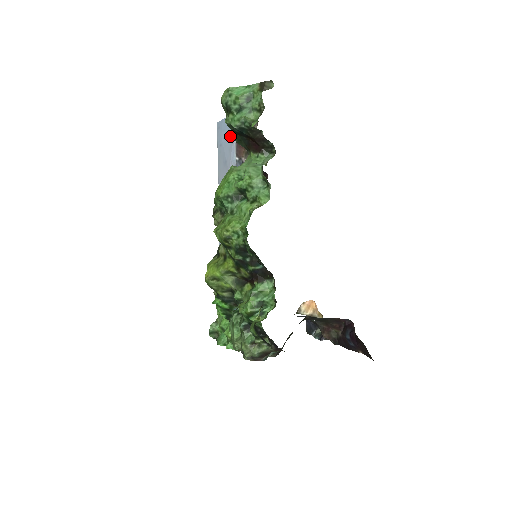
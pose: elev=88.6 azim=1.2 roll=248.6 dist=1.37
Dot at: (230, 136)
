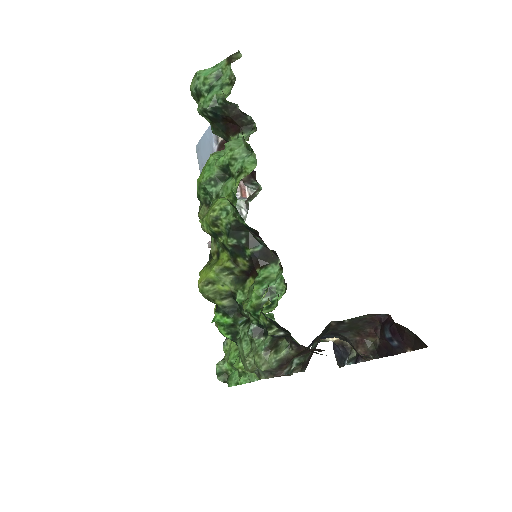
Dot at: (210, 148)
